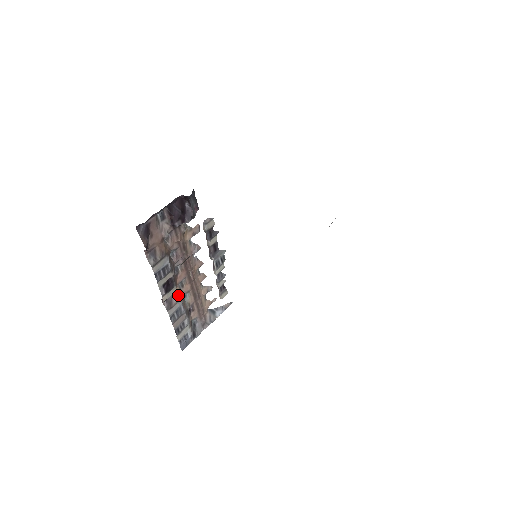
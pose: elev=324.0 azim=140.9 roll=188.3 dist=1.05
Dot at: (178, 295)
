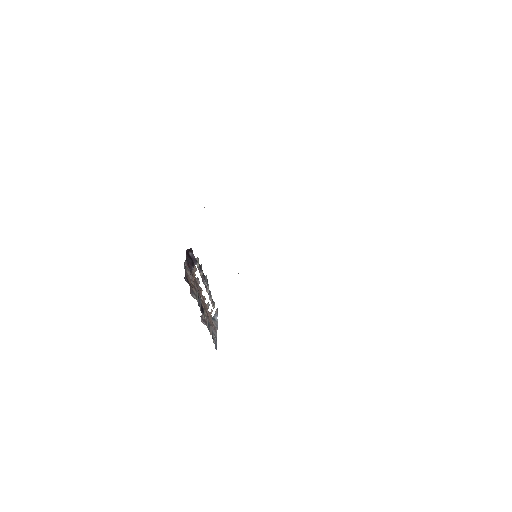
Dot at: occluded
